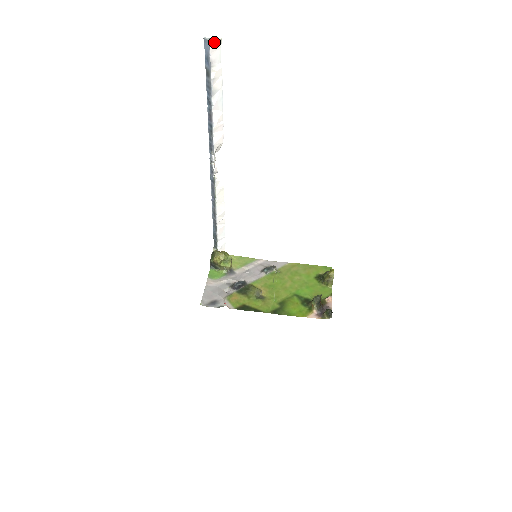
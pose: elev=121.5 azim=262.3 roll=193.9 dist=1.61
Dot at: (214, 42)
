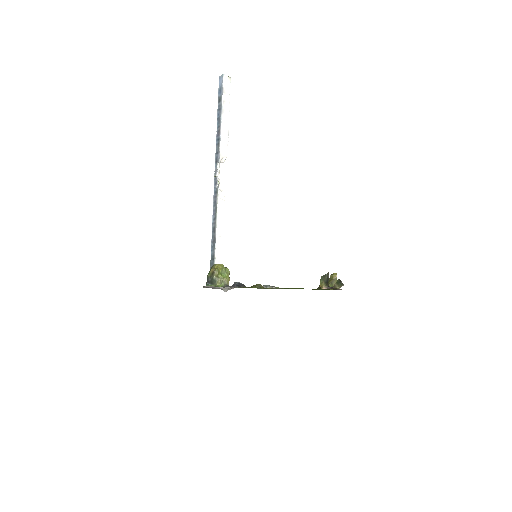
Dot at: (226, 77)
